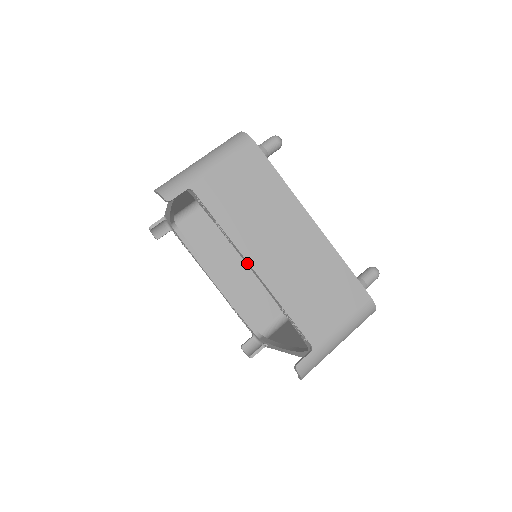
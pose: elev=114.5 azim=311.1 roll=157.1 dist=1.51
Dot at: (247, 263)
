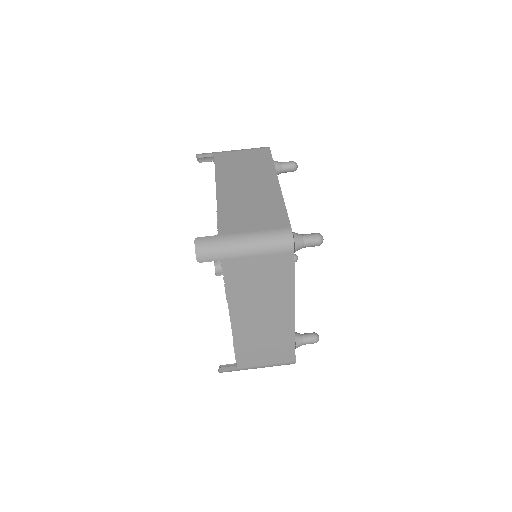
Dot at: (229, 314)
